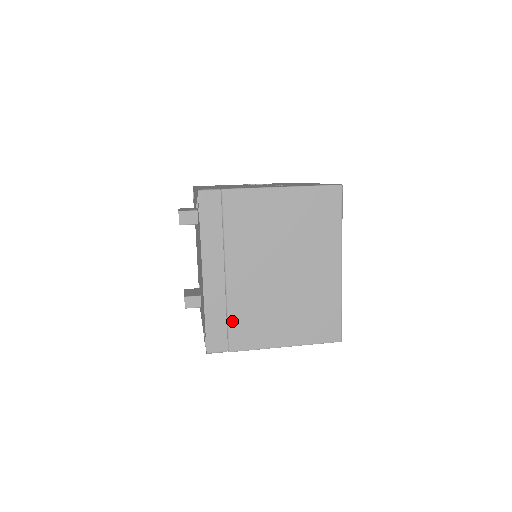
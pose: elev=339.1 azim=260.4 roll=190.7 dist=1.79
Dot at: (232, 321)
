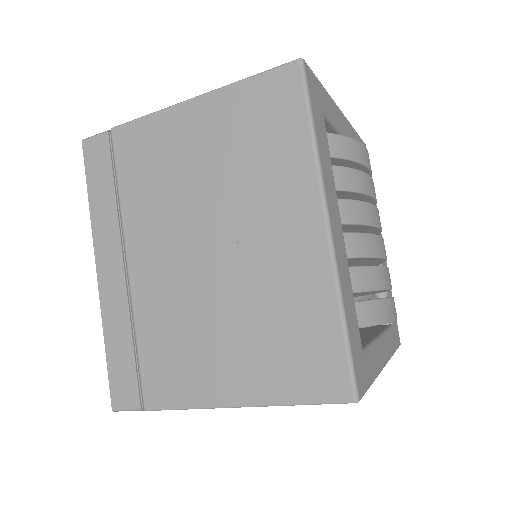
Dot at: (143, 351)
